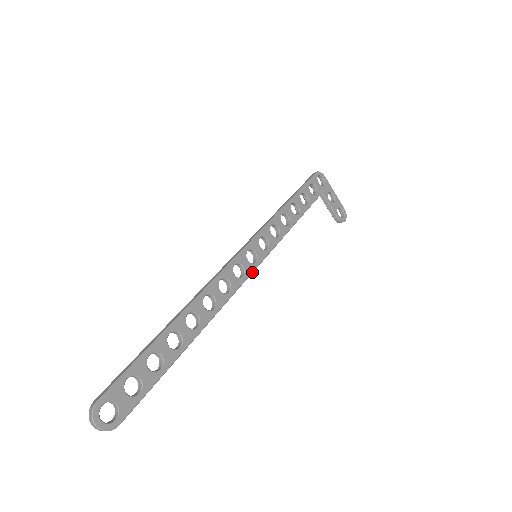
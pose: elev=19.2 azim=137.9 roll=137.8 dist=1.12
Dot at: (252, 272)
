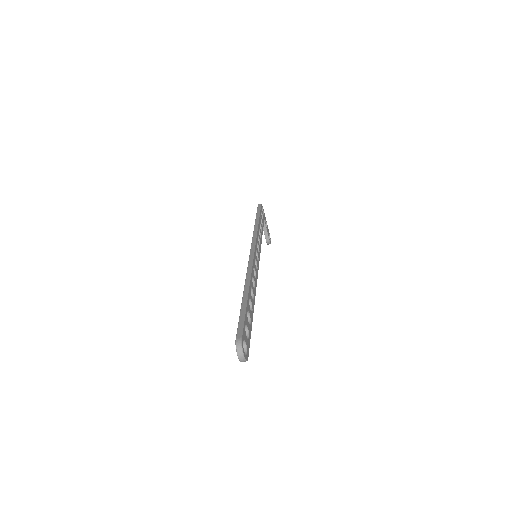
Dot at: occluded
